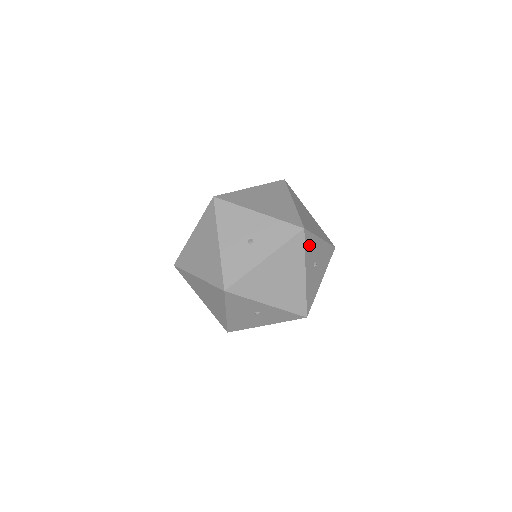
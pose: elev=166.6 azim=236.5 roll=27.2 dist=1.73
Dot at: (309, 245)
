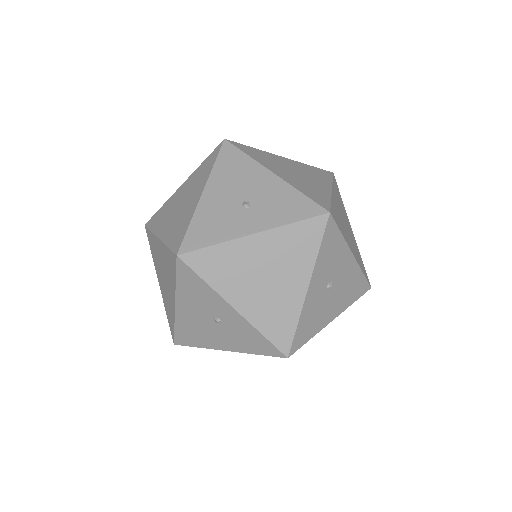
Dot at: (330, 246)
